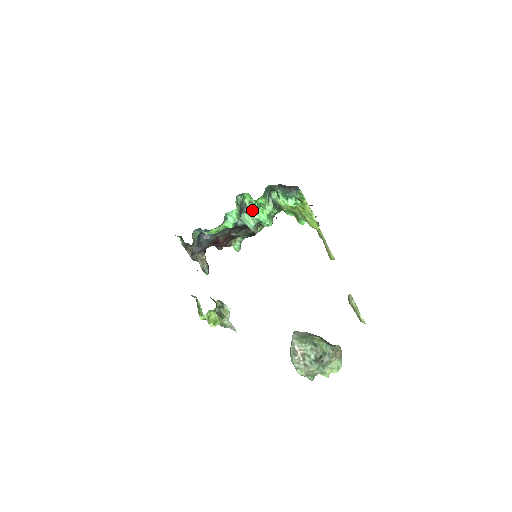
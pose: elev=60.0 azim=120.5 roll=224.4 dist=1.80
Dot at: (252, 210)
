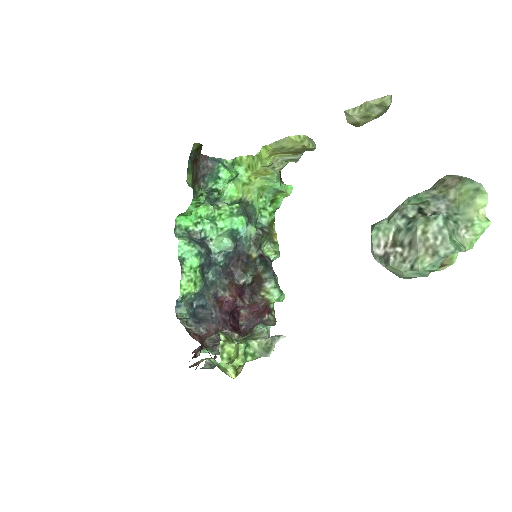
Dot at: (205, 228)
